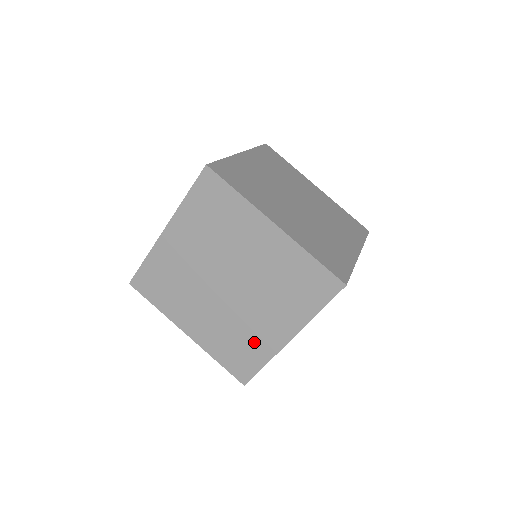
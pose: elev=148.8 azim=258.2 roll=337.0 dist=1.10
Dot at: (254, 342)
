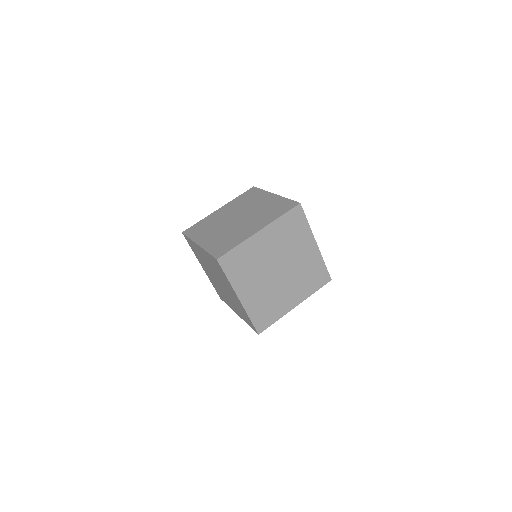
Dot at: (226, 299)
